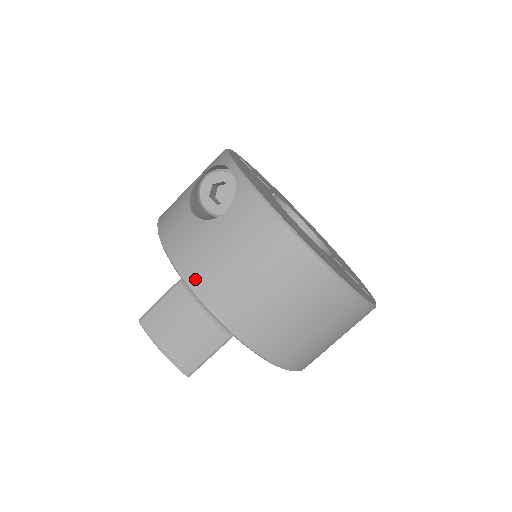
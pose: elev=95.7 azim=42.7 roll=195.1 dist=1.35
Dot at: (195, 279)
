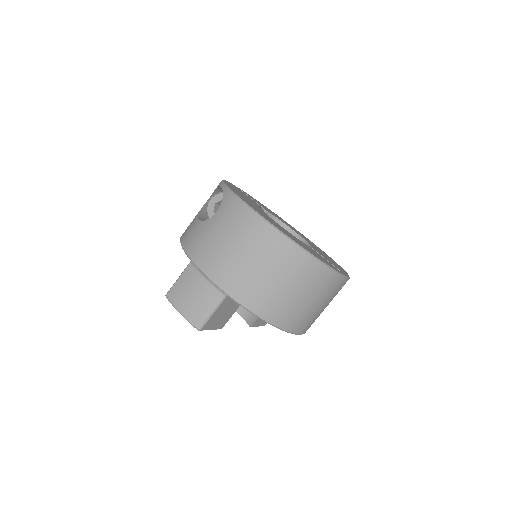
Dot at: (199, 259)
